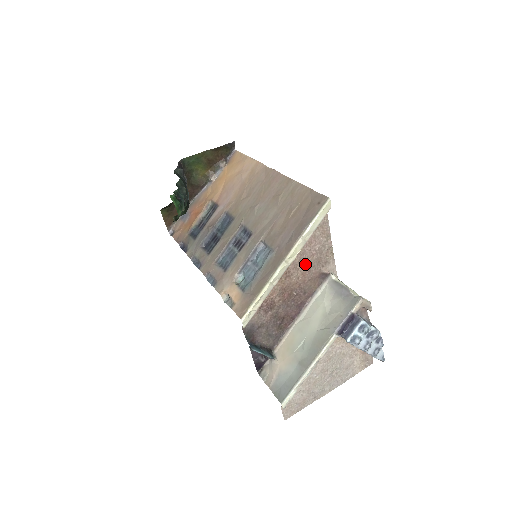
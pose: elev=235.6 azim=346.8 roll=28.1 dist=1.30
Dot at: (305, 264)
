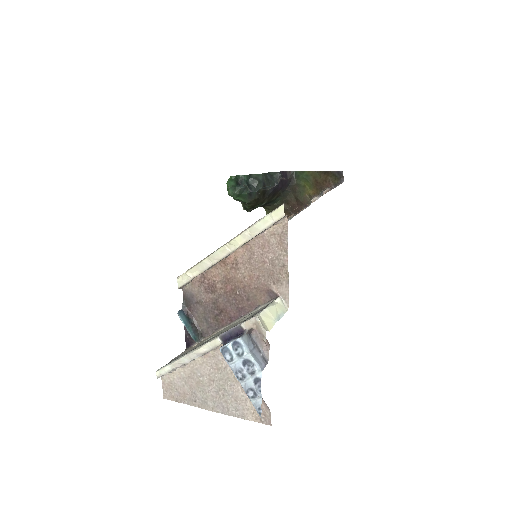
Dot at: (255, 267)
